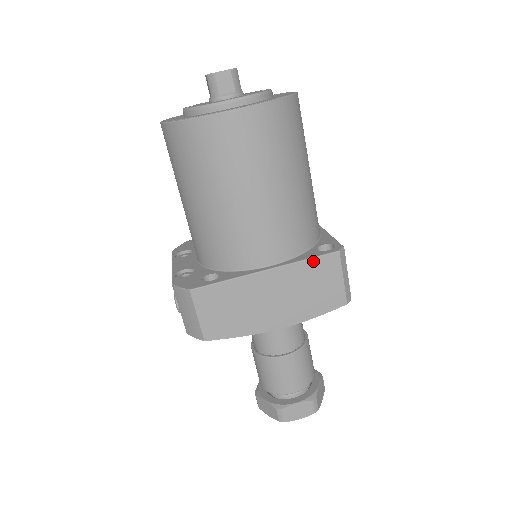
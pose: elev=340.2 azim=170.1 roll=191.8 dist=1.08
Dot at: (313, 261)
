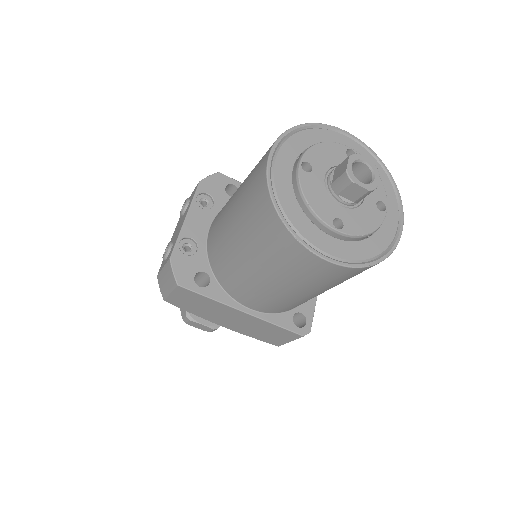
Dot at: (280, 328)
